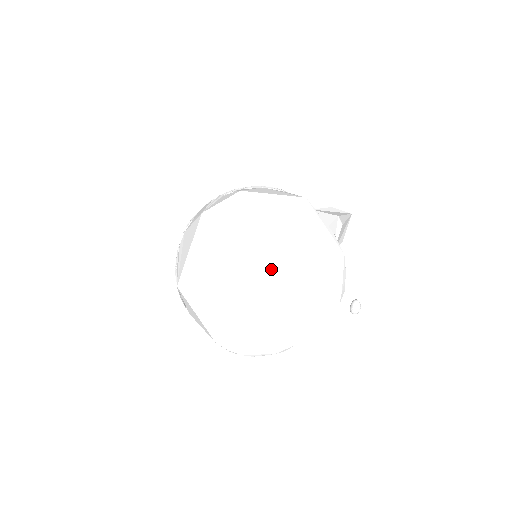
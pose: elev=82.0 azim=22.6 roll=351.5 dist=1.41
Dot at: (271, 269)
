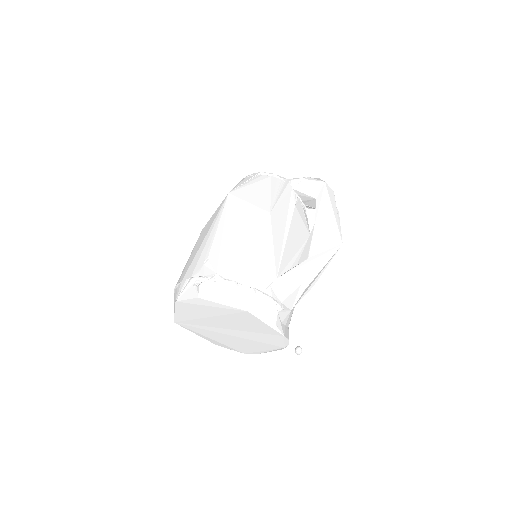
Dot at: (231, 330)
